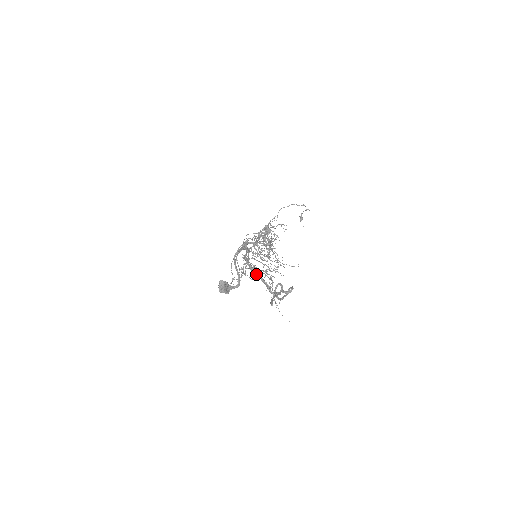
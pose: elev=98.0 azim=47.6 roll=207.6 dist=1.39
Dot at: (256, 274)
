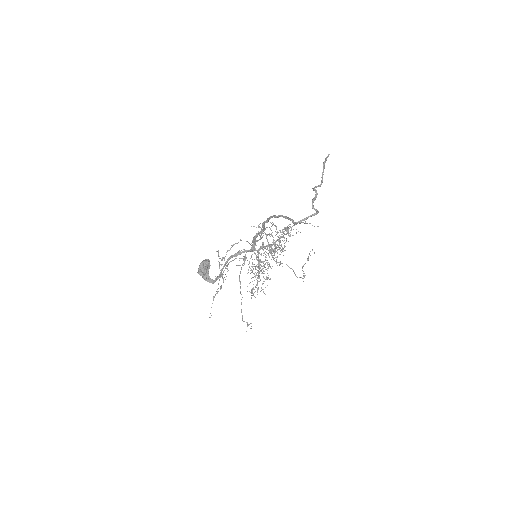
Dot at: (279, 215)
